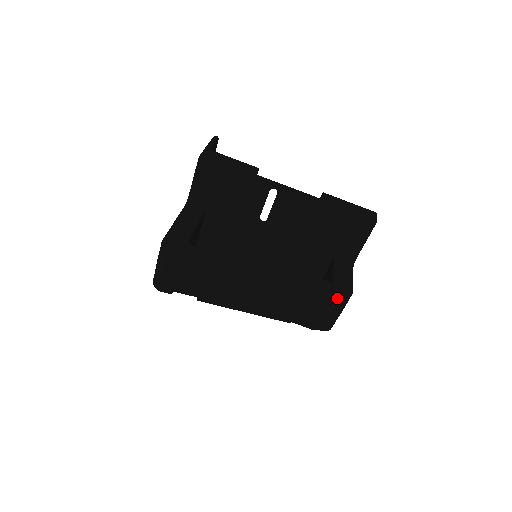
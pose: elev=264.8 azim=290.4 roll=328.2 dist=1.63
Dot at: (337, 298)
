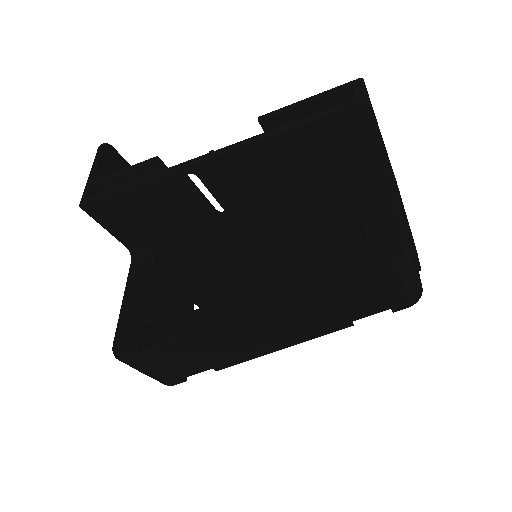
Dot at: (384, 270)
